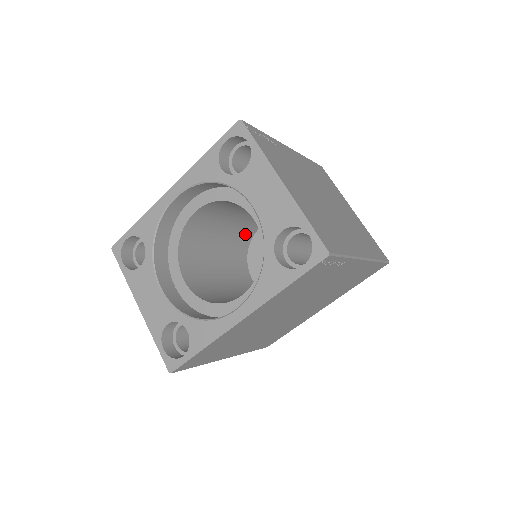
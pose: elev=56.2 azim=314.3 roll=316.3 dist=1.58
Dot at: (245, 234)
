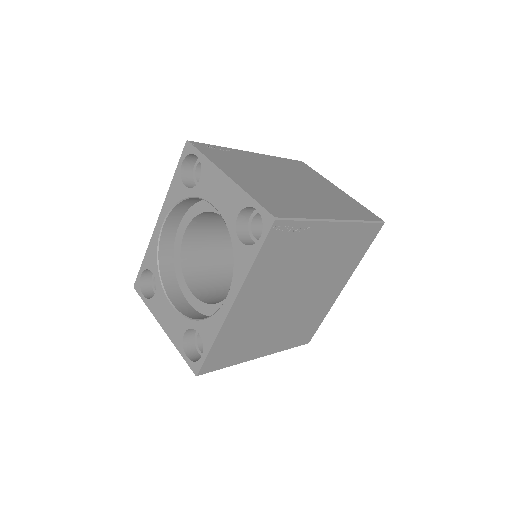
Dot at: occluded
